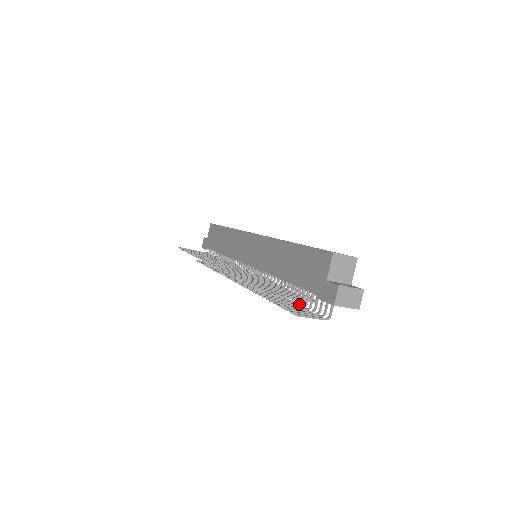
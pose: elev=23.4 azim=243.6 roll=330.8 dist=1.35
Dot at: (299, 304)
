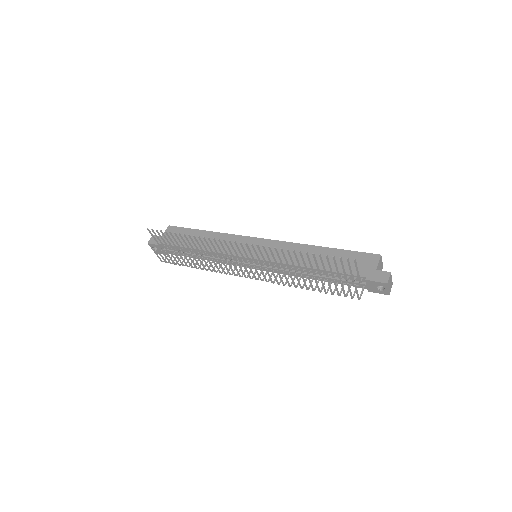
Dot at: (320, 291)
